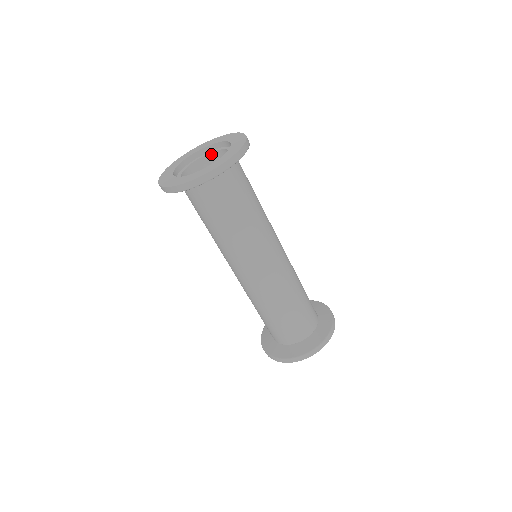
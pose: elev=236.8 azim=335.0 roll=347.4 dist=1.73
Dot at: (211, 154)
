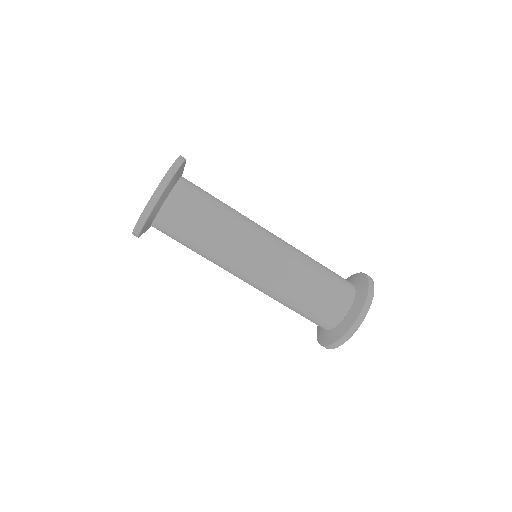
Dot at: occluded
